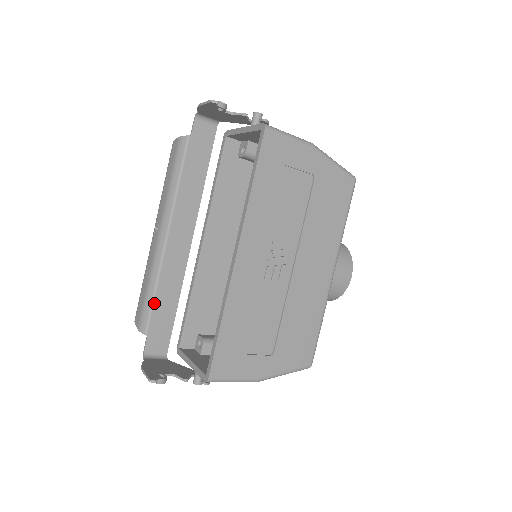
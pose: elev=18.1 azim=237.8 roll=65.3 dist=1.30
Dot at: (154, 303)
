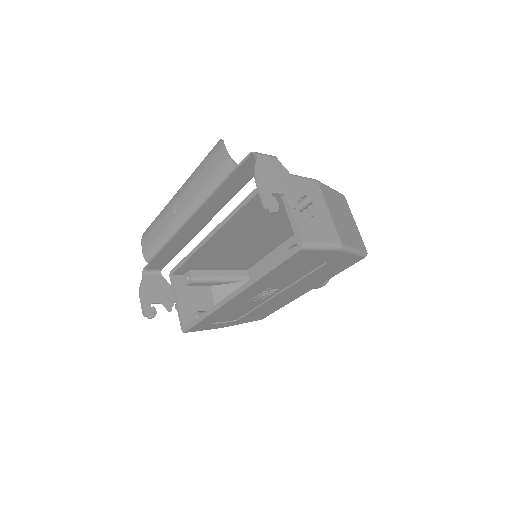
Dot at: (161, 251)
